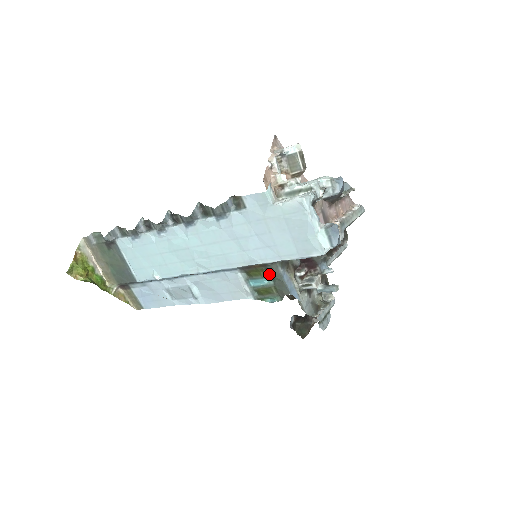
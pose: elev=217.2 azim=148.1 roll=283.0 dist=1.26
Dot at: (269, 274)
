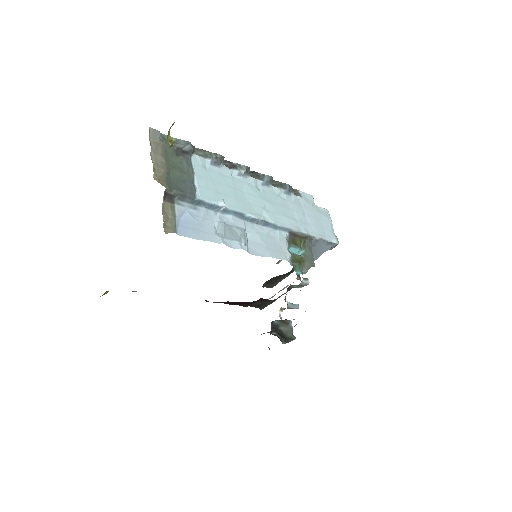
Dot at: (305, 247)
